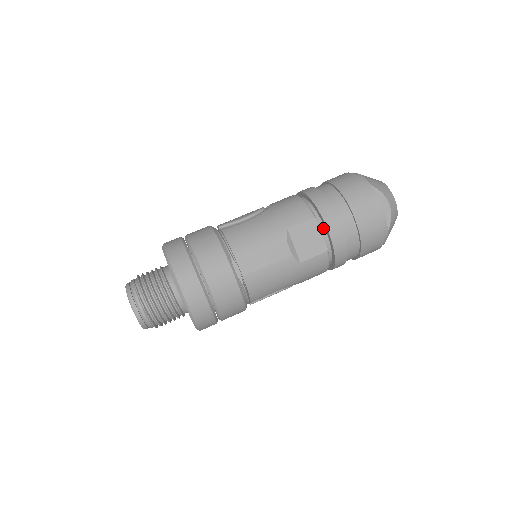
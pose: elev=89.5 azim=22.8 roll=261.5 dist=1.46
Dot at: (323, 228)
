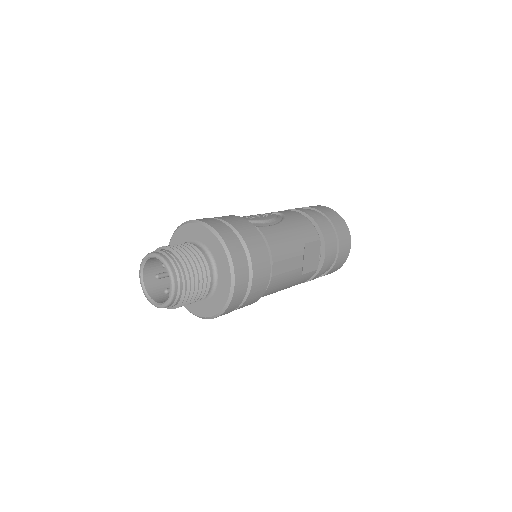
Dot at: (320, 250)
